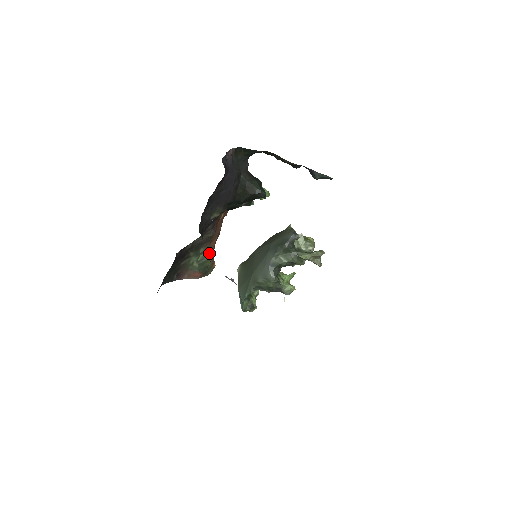
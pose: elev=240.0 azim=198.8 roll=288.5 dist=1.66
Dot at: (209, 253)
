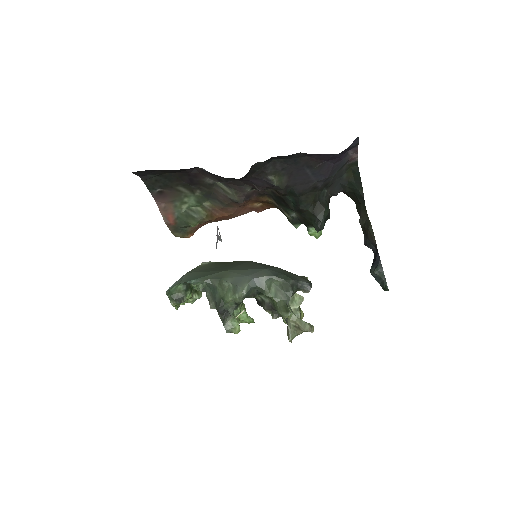
Dot at: (206, 216)
